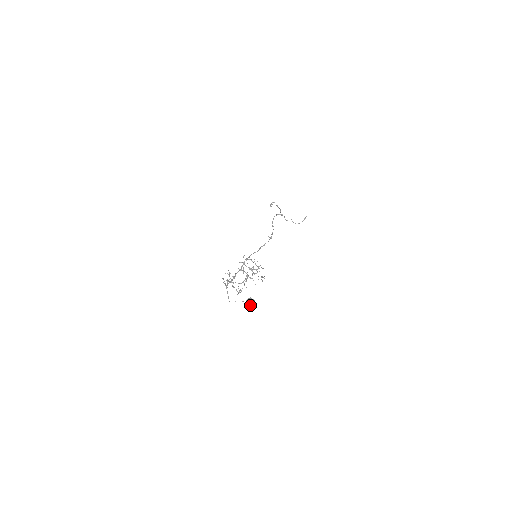
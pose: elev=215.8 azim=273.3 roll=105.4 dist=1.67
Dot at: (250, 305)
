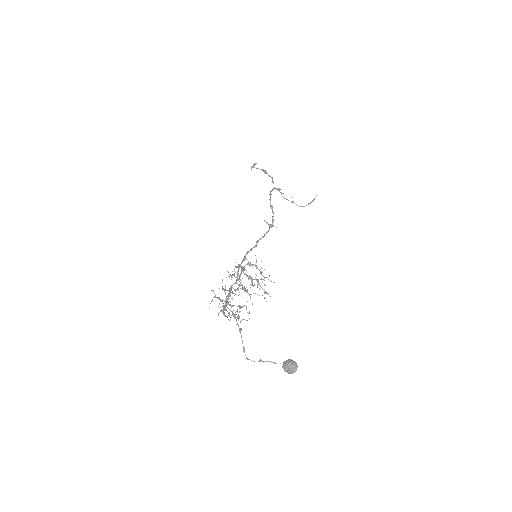
Dot at: (289, 373)
